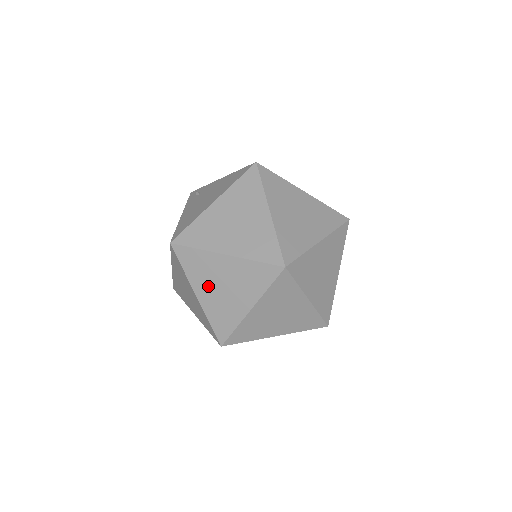
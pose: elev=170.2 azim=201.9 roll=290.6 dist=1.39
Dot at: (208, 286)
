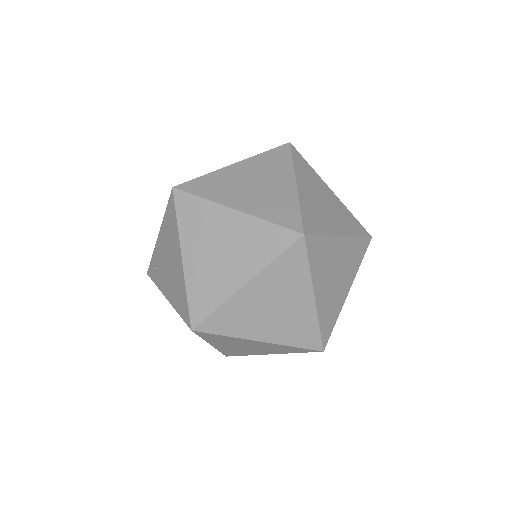
Dot at: (261, 323)
